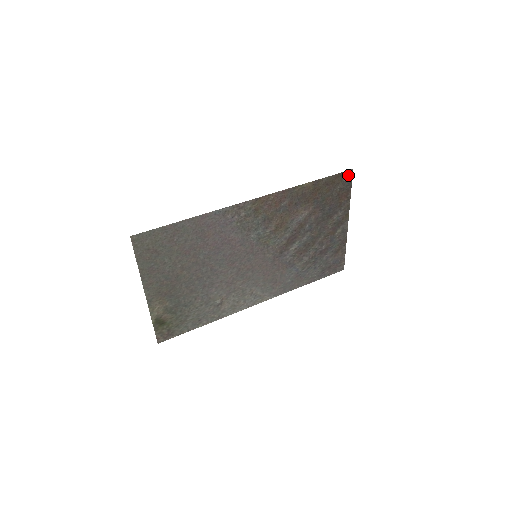
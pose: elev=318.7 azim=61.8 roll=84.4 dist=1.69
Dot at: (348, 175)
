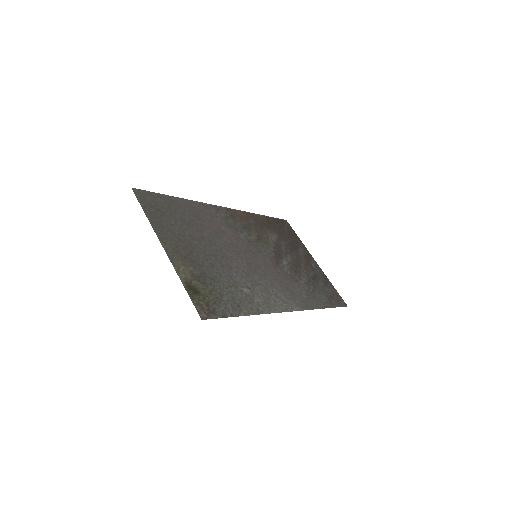
Dot at: (286, 223)
